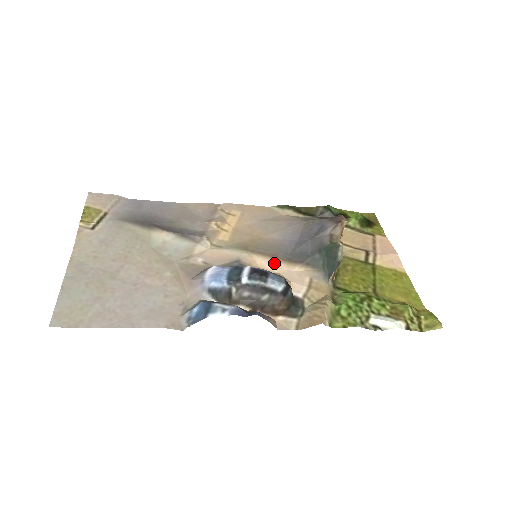
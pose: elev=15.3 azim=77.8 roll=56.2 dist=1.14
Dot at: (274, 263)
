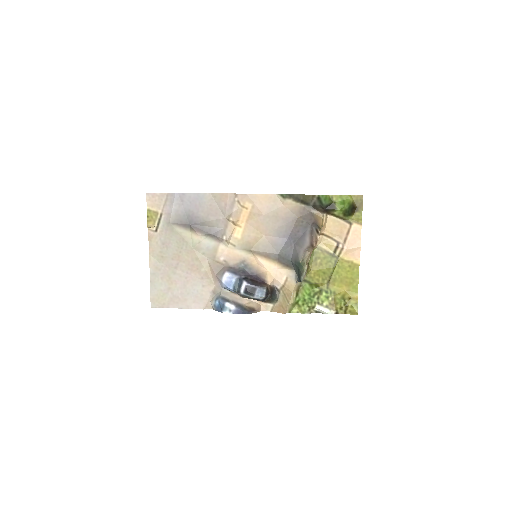
Dot at: (266, 263)
